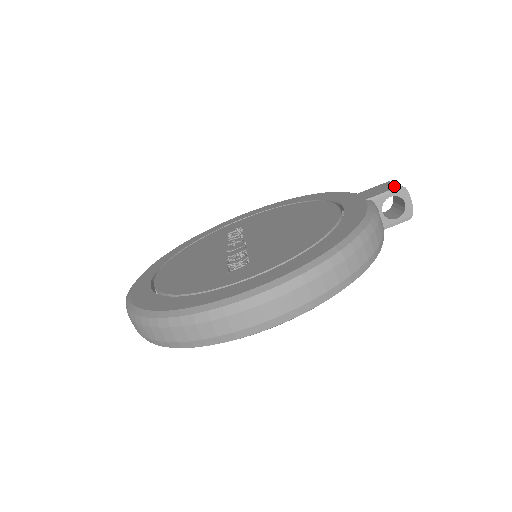
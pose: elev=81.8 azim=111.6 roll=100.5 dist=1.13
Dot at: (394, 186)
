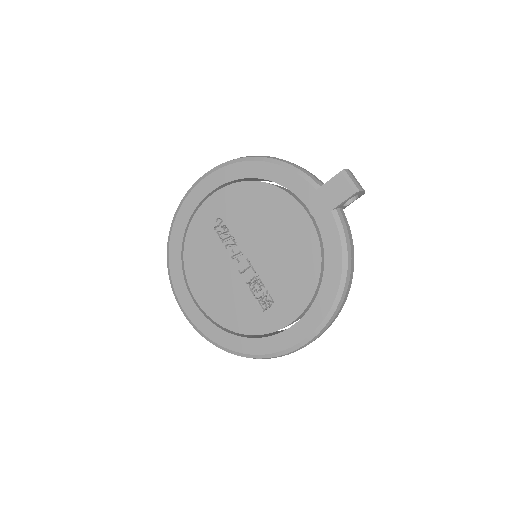
Dot at: (350, 191)
